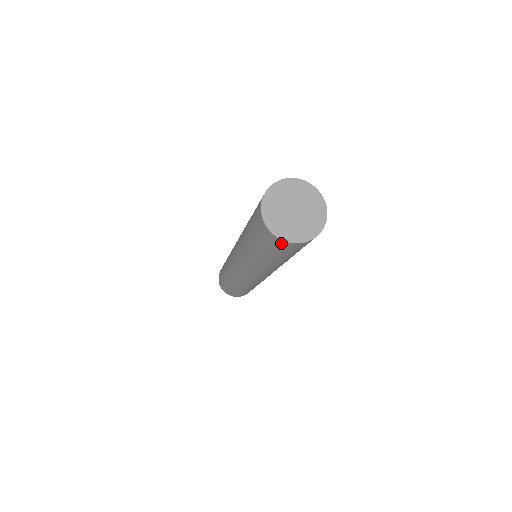
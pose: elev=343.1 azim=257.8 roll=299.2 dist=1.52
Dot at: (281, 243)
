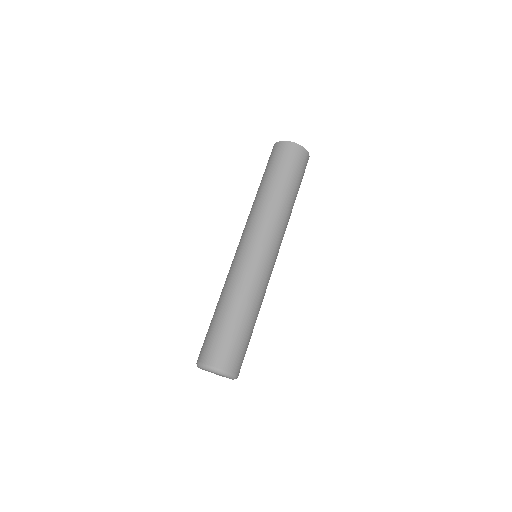
Dot at: (303, 153)
